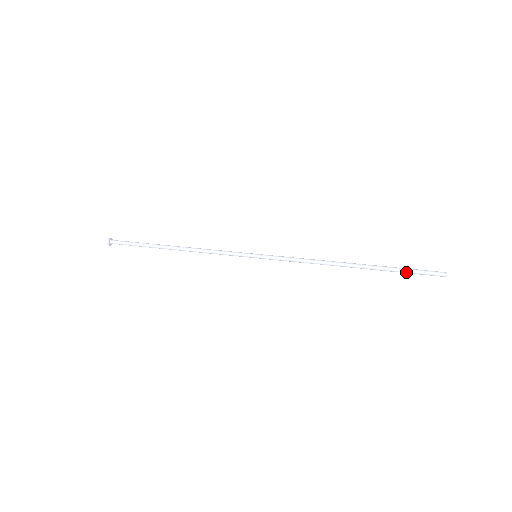
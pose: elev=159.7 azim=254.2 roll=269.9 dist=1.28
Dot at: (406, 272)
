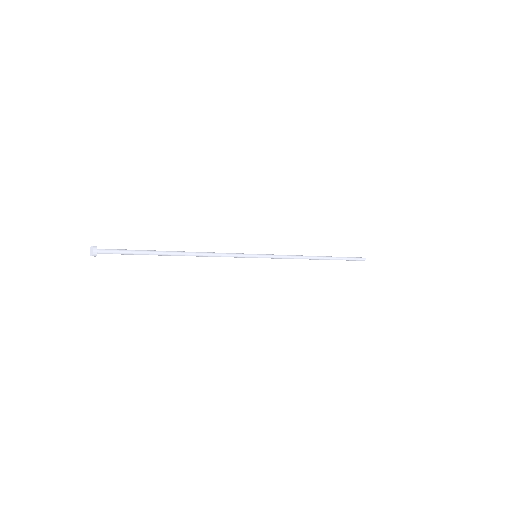
Dot at: (348, 260)
